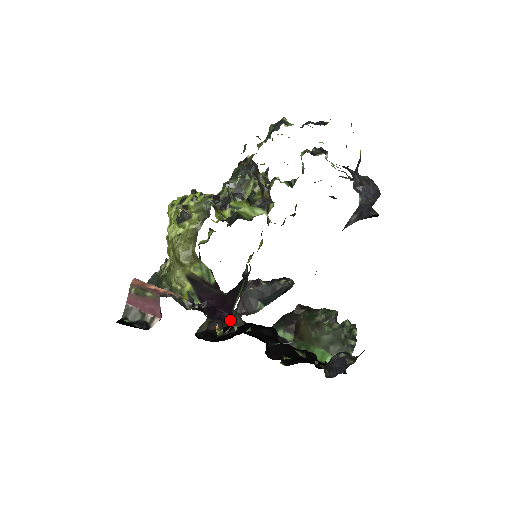
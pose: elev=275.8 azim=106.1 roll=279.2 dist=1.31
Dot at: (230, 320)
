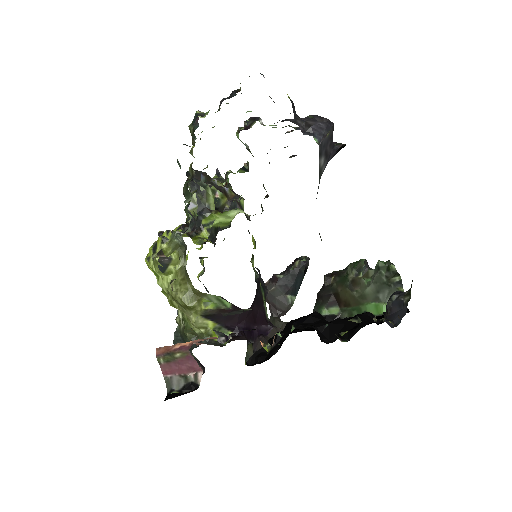
Dot at: (270, 330)
